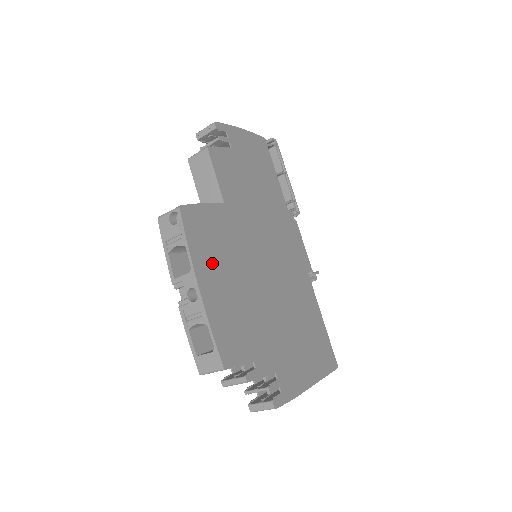
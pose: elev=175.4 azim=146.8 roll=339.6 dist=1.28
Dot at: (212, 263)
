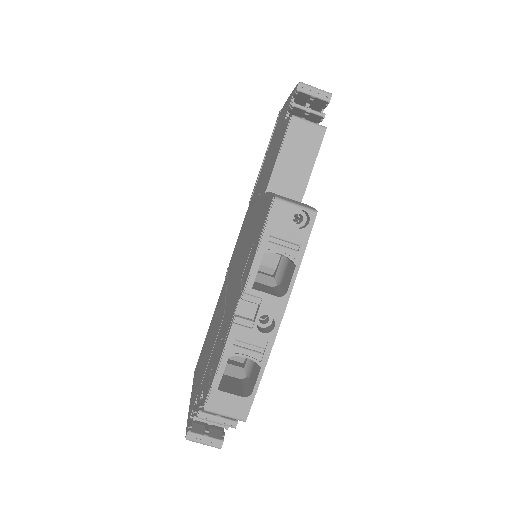
Dot at: occluded
